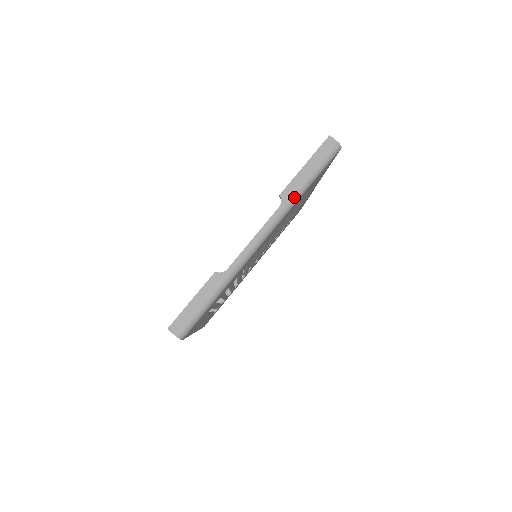
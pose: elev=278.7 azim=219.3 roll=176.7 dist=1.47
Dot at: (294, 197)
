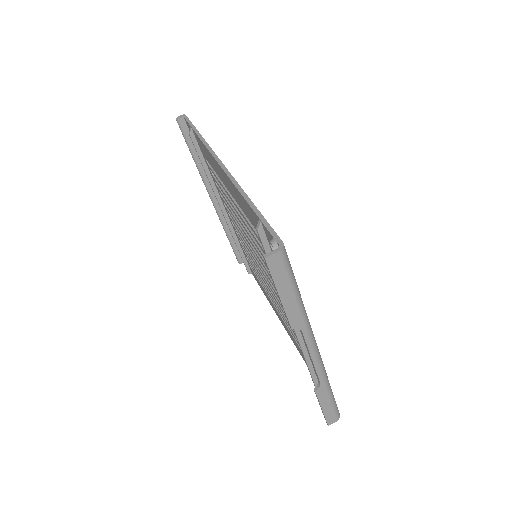
Dot at: (303, 315)
